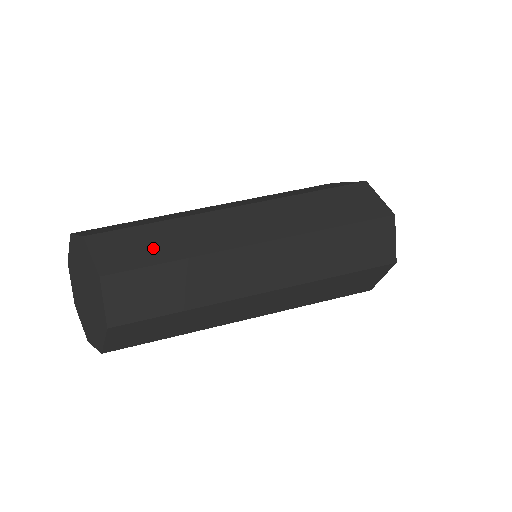
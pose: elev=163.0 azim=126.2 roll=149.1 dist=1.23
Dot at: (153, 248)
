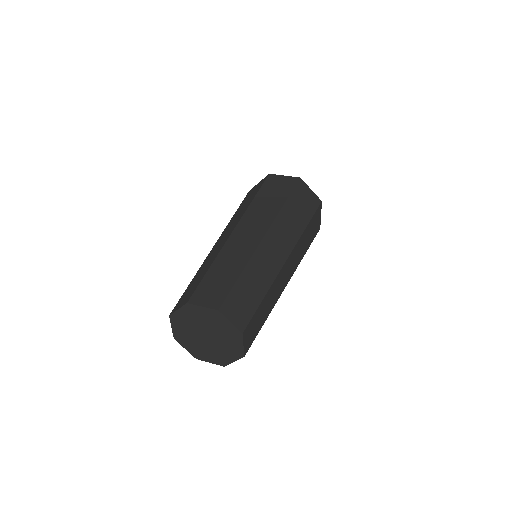
Dot at: (259, 322)
